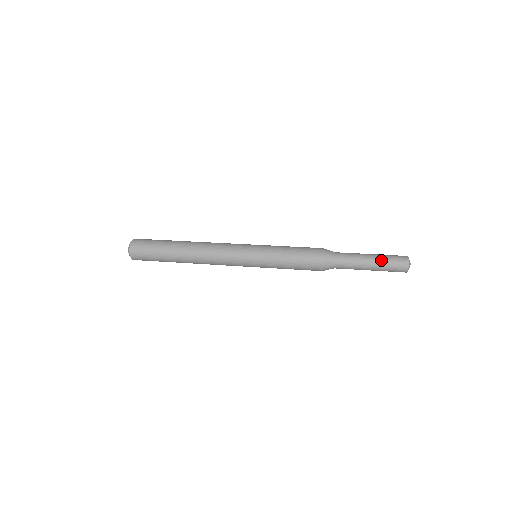
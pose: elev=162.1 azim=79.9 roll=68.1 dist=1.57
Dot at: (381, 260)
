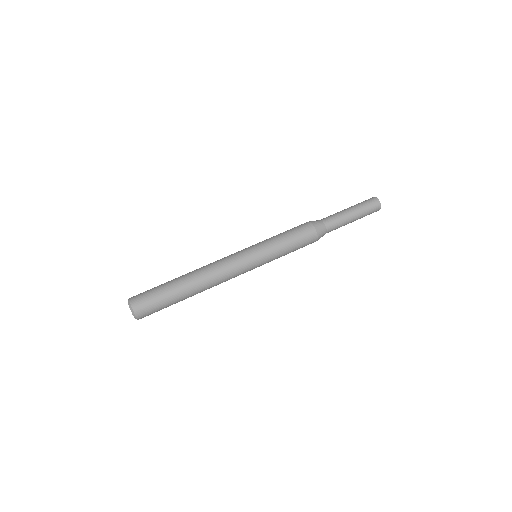
Dot at: (359, 209)
